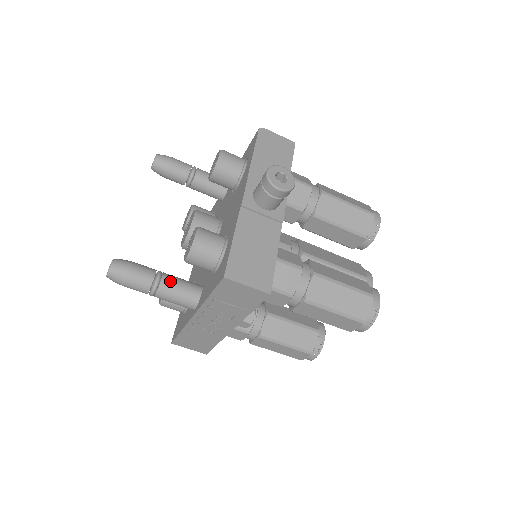
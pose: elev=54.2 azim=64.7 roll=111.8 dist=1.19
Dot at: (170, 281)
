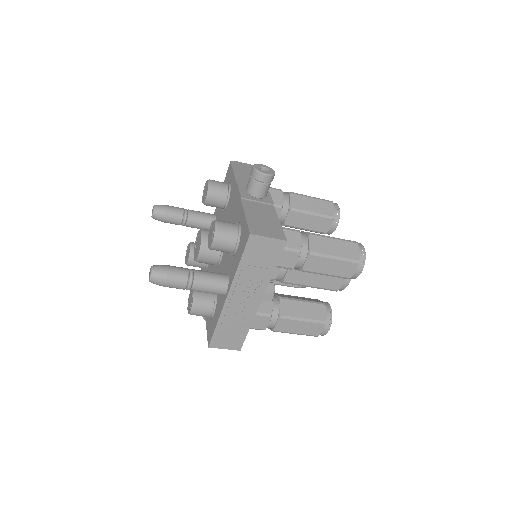
Dot at: (201, 272)
